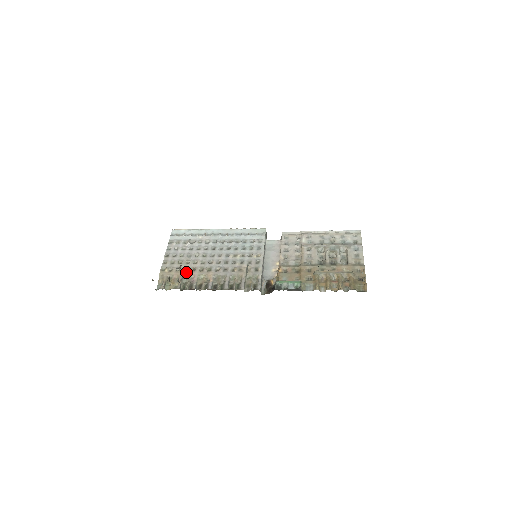
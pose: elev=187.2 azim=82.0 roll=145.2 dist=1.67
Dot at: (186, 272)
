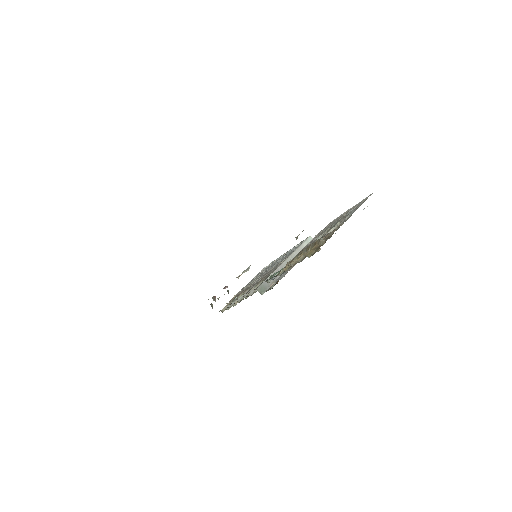
Dot at: (239, 294)
